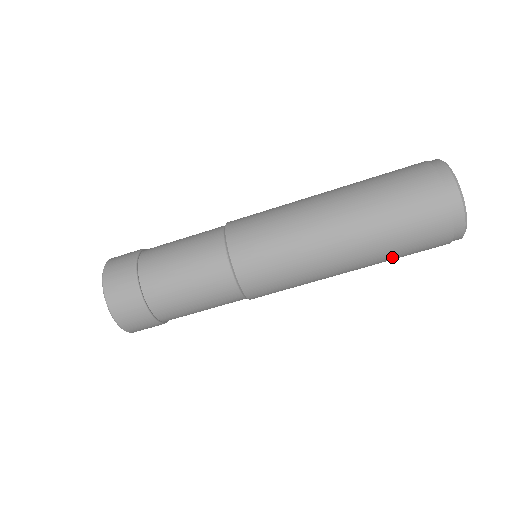
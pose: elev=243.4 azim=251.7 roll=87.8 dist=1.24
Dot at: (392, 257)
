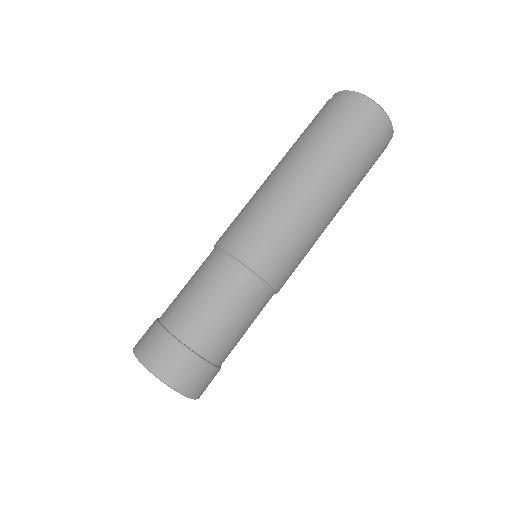
Dot at: (324, 143)
